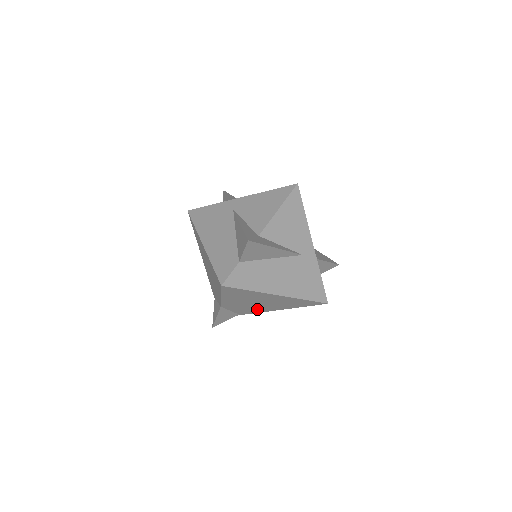
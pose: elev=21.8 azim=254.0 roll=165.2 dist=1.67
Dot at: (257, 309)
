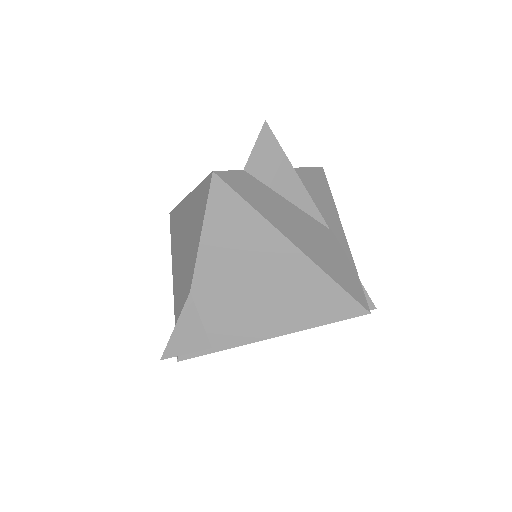
Dot at: (248, 322)
